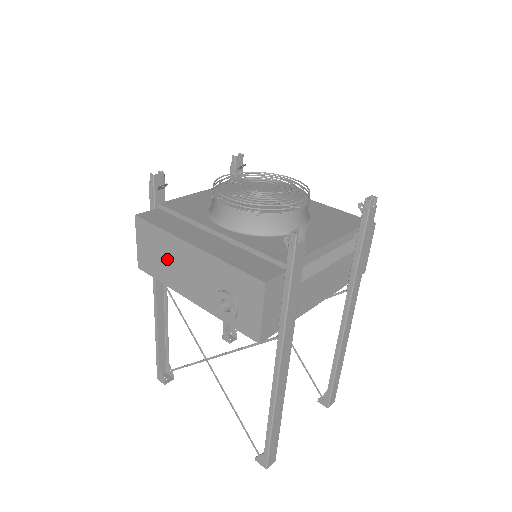
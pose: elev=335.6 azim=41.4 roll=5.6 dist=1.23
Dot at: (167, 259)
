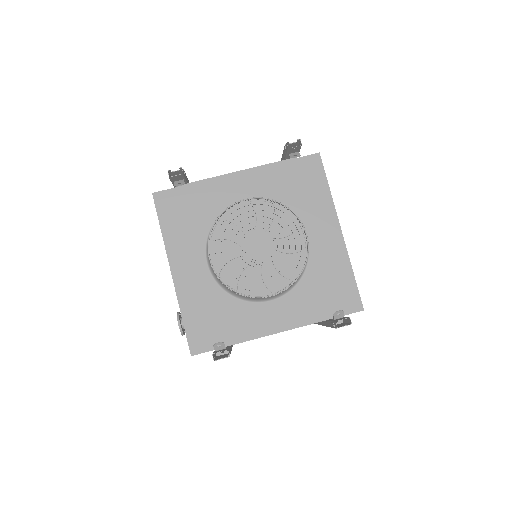
Dot at: occluded
